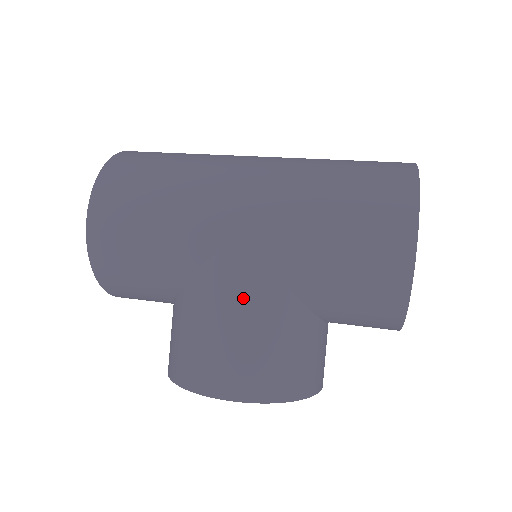
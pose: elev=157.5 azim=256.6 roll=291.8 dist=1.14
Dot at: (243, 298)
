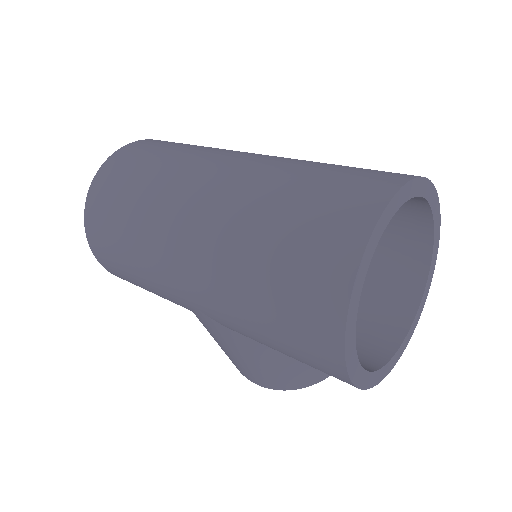
Dot at: (230, 345)
